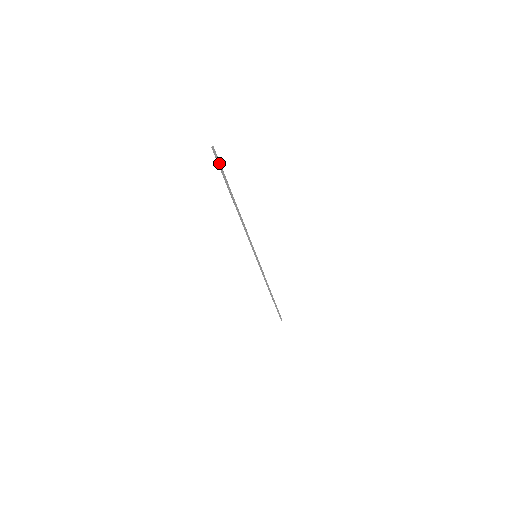
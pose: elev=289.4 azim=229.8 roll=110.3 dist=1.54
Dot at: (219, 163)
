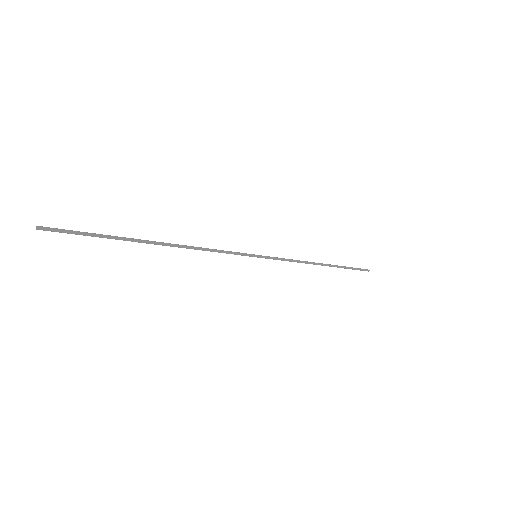
Dot at: (70, 233)
